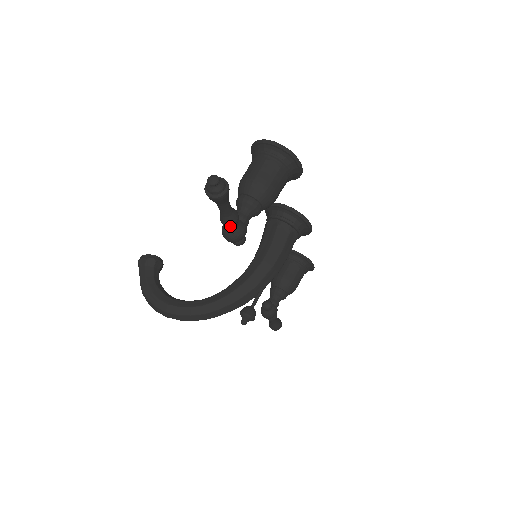
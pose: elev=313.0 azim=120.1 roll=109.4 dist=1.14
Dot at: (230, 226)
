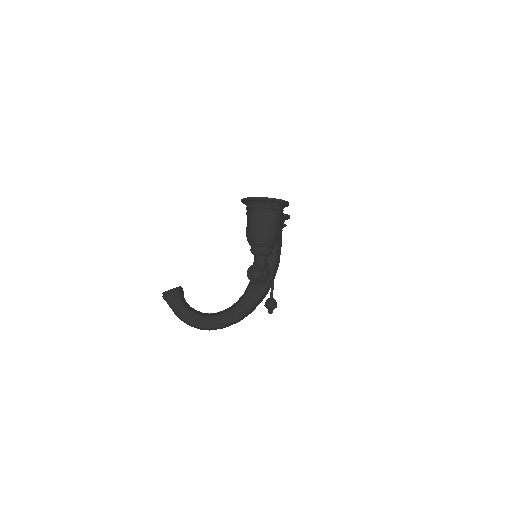
Dot at: occluded
